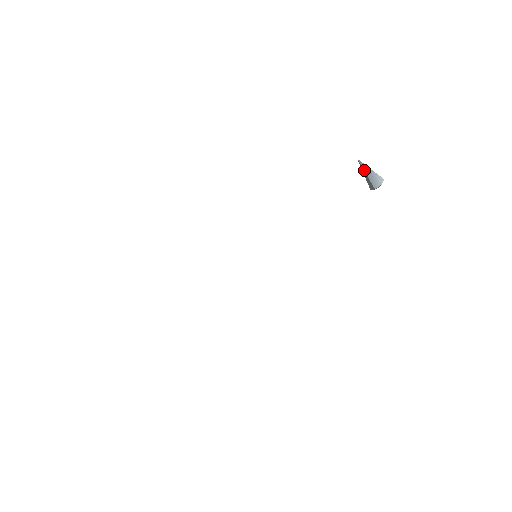
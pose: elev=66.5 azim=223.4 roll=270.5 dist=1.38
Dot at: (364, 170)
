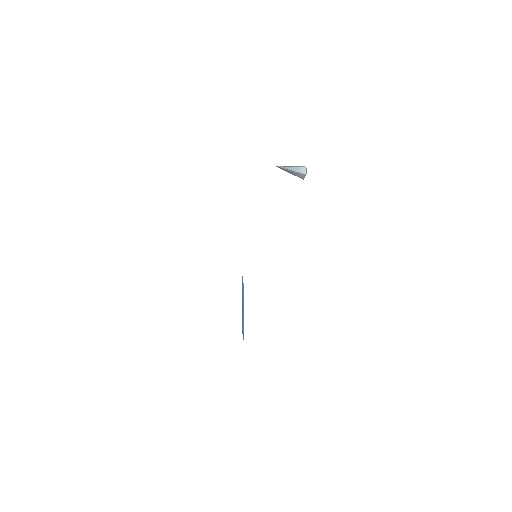
Dot at: (286, 171)
